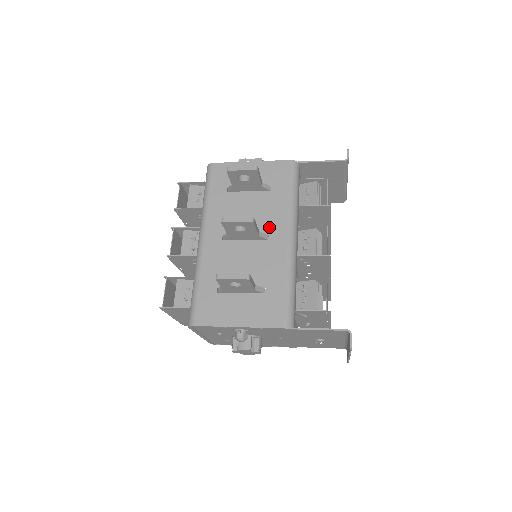
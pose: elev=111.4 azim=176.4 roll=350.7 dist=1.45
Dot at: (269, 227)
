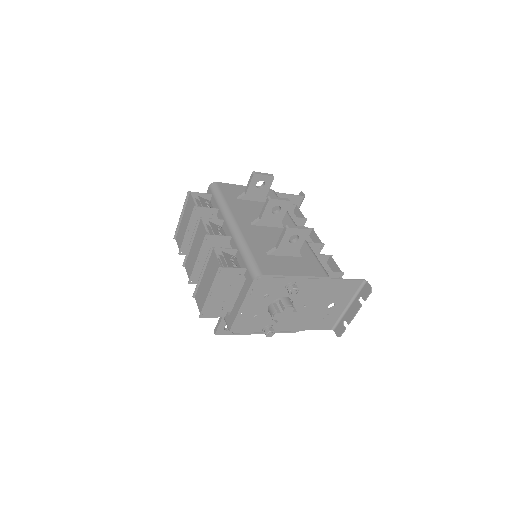
Dot at: occluded
